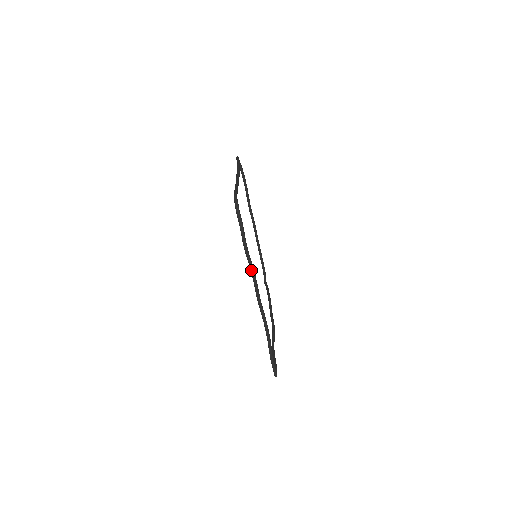
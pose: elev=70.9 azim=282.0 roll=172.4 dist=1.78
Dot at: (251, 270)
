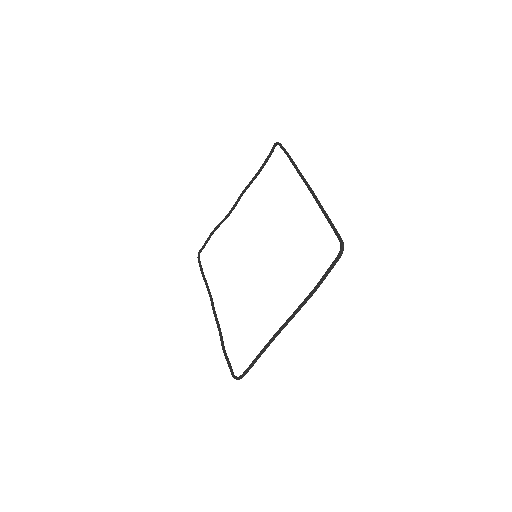
Dot at: (220, 335)
